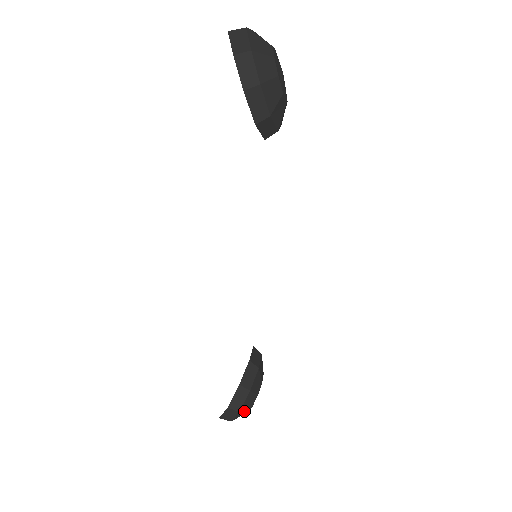
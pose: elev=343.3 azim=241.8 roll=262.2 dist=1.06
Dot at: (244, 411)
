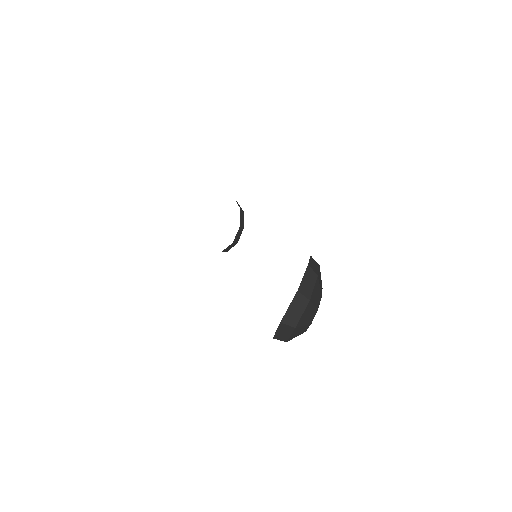
Dot at: occluded
